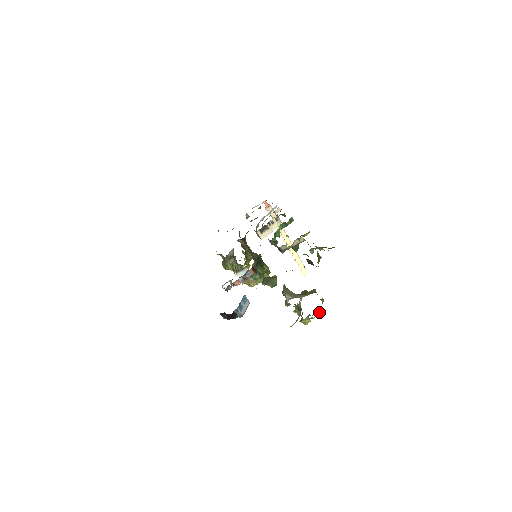
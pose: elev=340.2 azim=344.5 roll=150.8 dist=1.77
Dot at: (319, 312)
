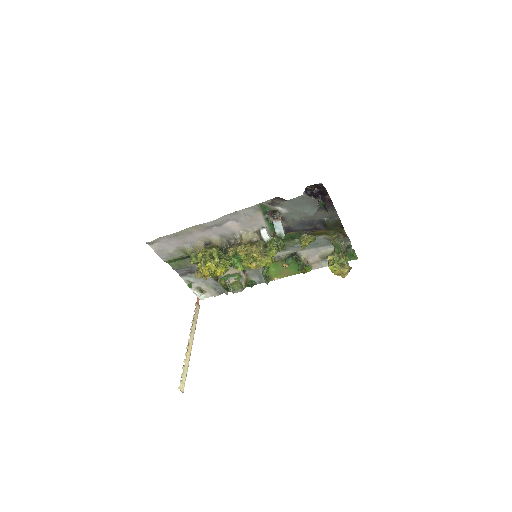
Dot at: occluded
